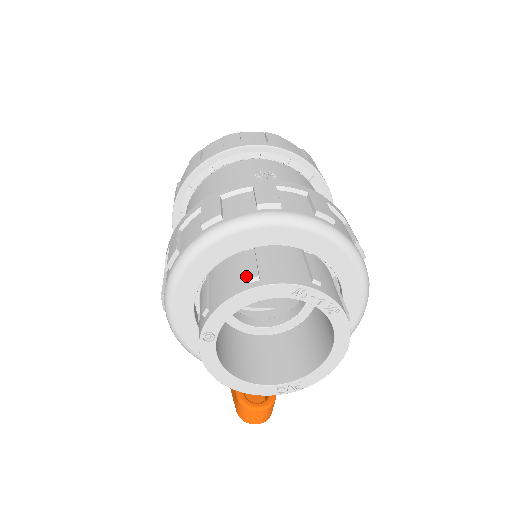
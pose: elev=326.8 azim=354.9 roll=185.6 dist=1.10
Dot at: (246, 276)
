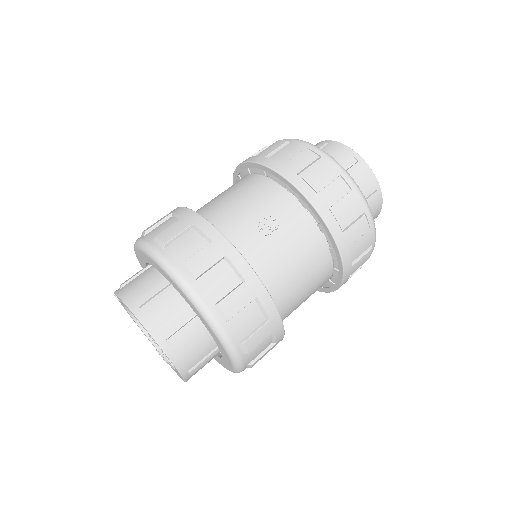
Dot at: (142, 296)
